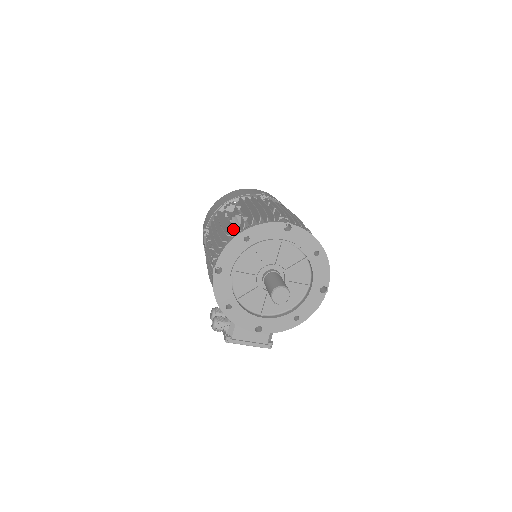
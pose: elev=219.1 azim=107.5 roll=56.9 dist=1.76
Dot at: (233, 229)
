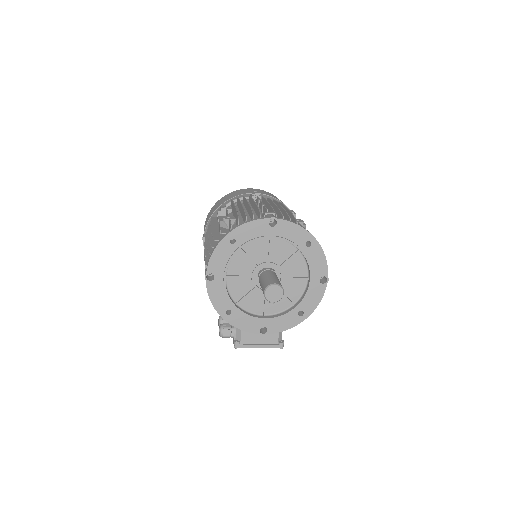
Dot at: occluded
